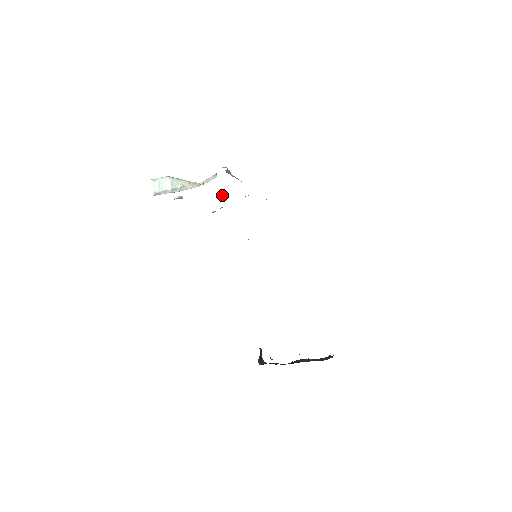
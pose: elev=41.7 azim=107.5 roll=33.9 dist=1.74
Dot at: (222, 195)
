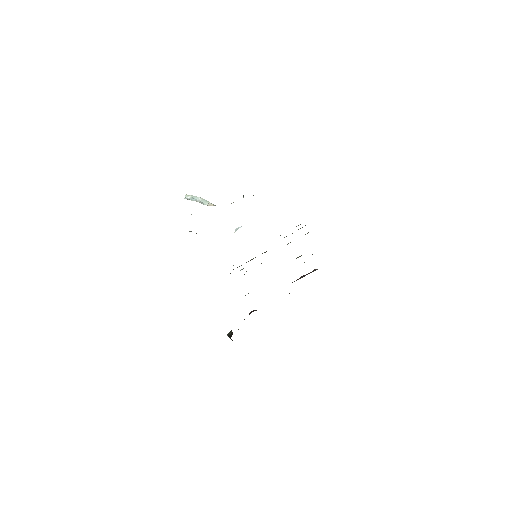
Dot at: (236, 229)
